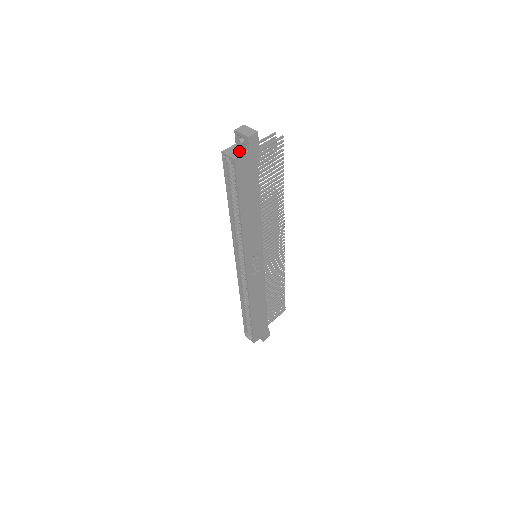
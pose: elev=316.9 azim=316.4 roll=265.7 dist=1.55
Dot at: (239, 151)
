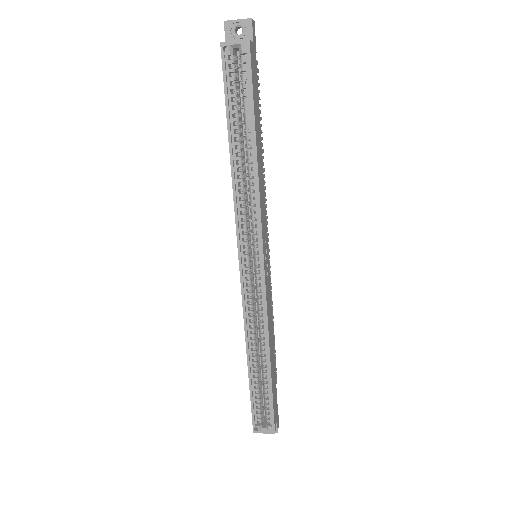
Dot at: occluded
